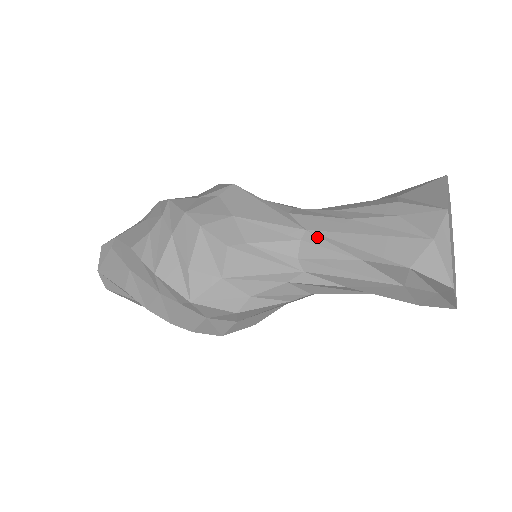
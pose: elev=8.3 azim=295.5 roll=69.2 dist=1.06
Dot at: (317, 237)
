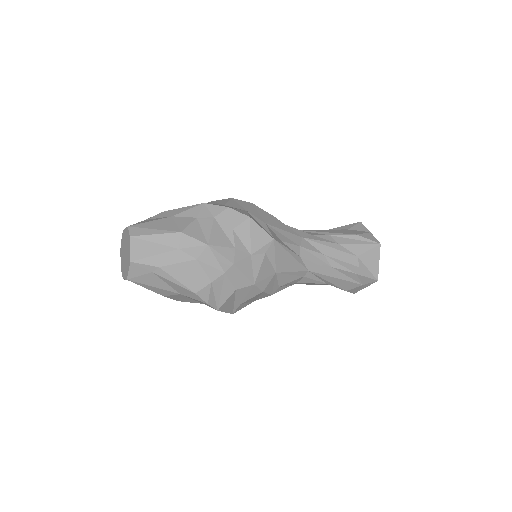
Dot at: (312, 275)
